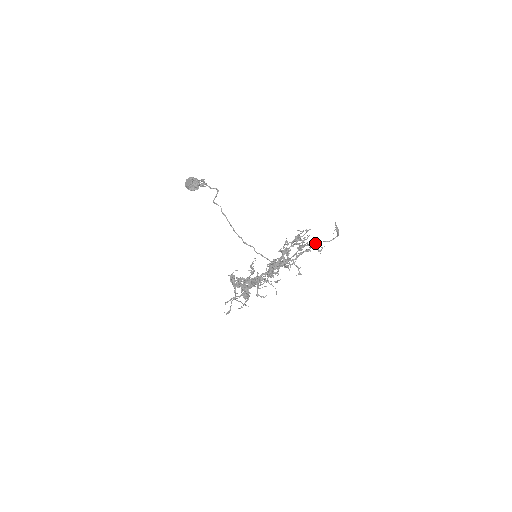
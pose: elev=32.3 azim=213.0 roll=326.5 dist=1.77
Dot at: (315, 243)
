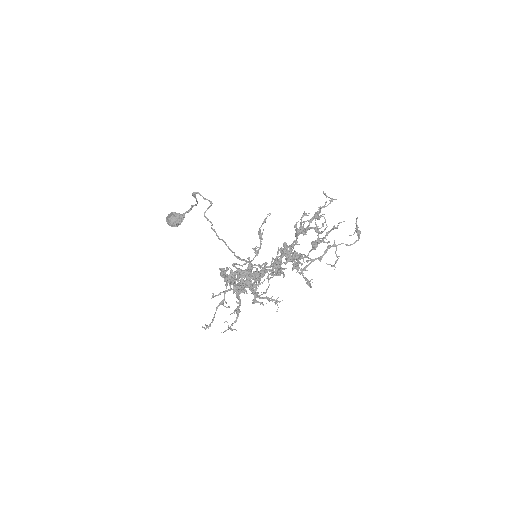
Dot at: (337, 227)
